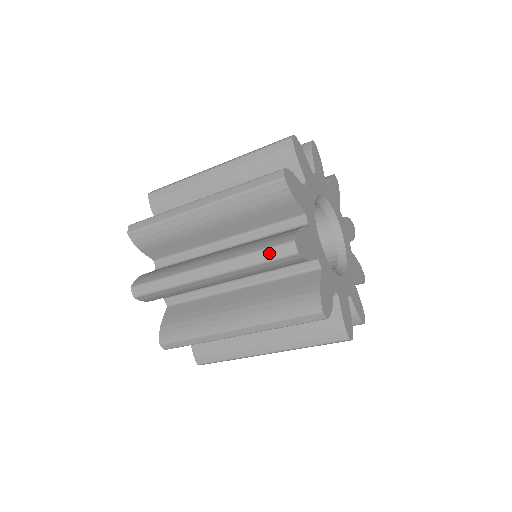
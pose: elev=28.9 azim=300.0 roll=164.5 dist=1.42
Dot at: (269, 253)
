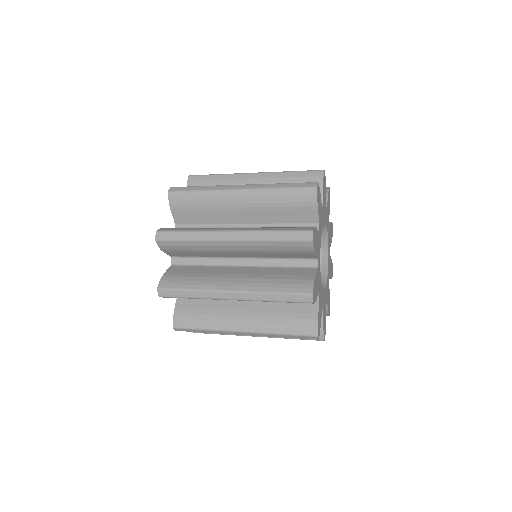
Dot at: (289, 297)
